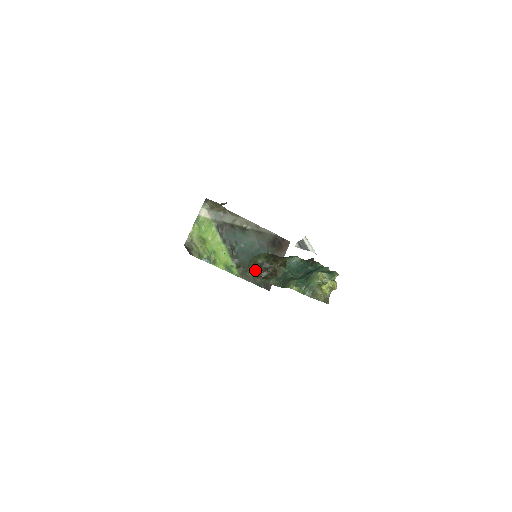
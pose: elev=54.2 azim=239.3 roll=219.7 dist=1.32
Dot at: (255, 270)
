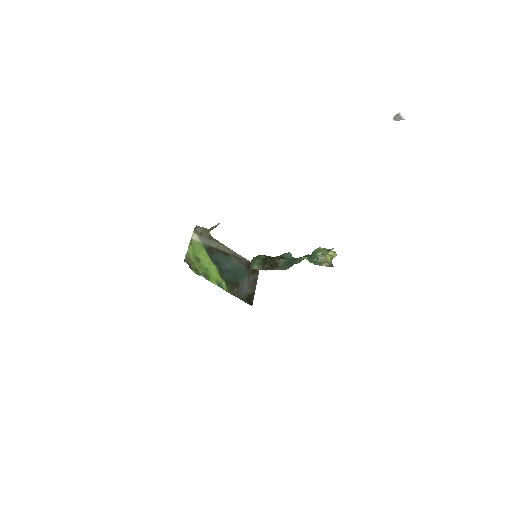
Dot at: (260, 263)
